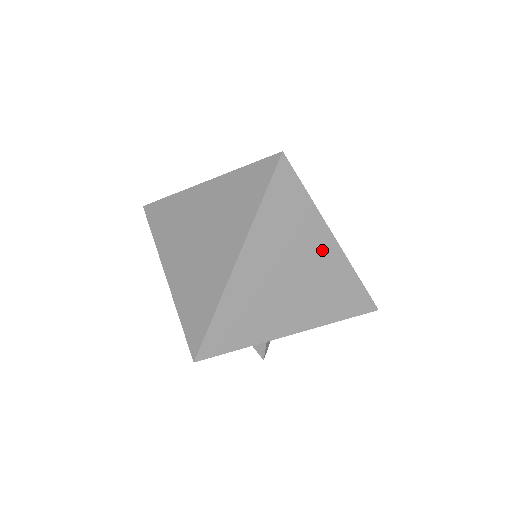
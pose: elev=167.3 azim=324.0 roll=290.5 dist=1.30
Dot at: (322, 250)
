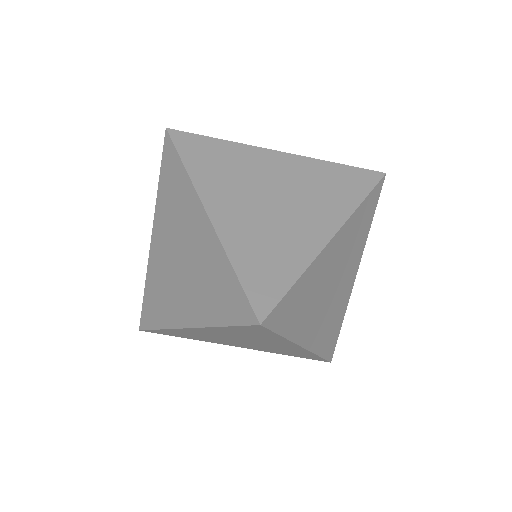
Dot at: (285, 346)
